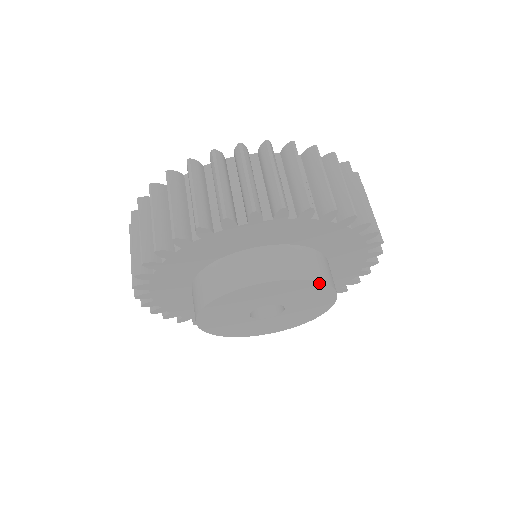
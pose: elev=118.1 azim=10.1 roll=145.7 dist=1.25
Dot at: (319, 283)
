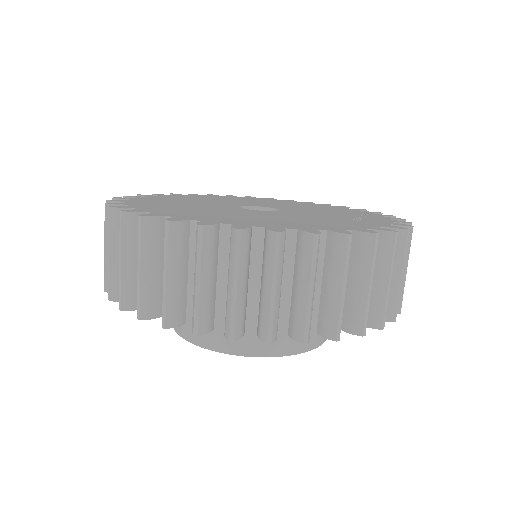
Dot at: (304, 350)
